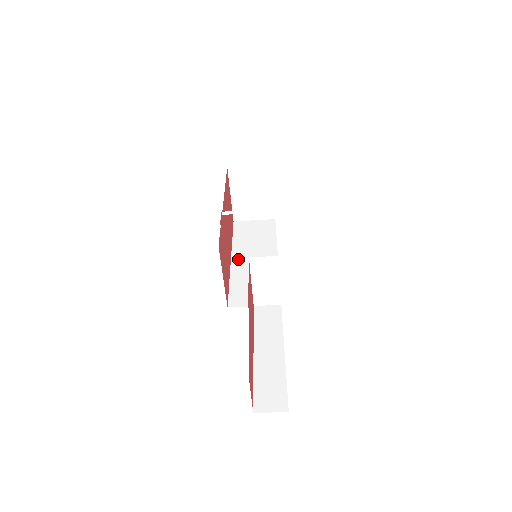
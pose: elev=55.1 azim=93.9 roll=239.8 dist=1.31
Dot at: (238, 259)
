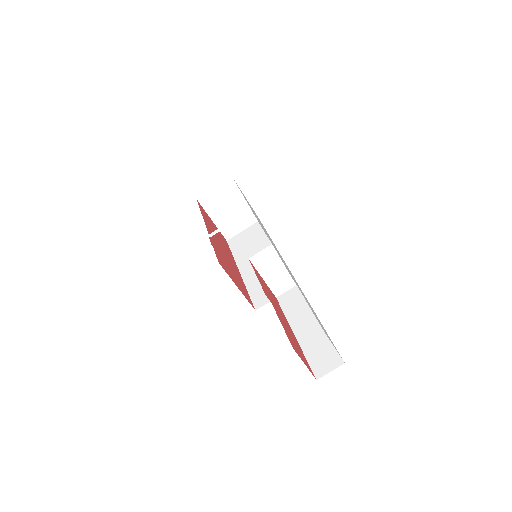
Dot at: (245, 268)
